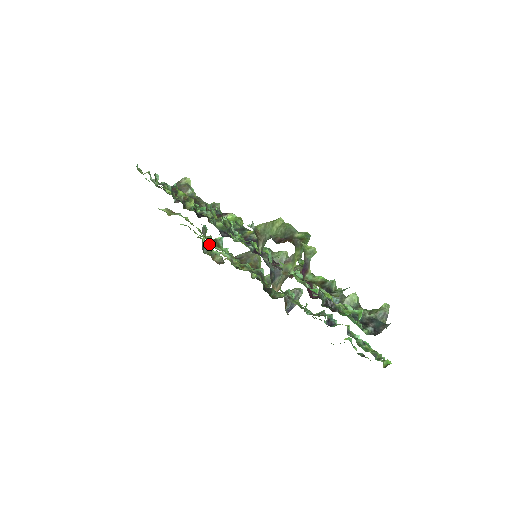
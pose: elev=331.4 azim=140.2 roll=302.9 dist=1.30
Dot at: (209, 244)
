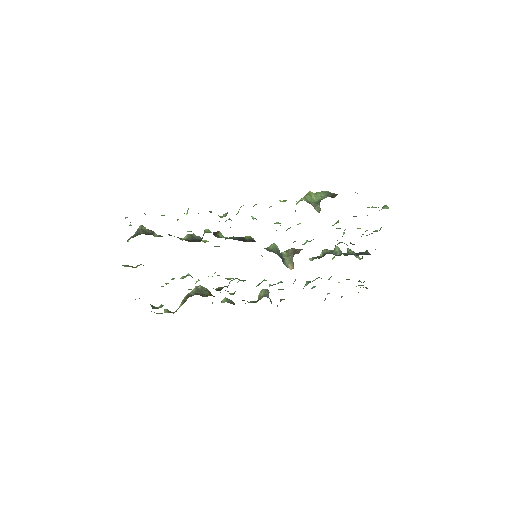
Dot at: occluded
